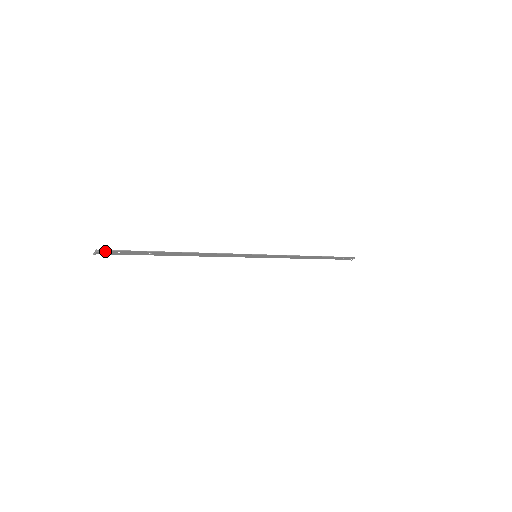
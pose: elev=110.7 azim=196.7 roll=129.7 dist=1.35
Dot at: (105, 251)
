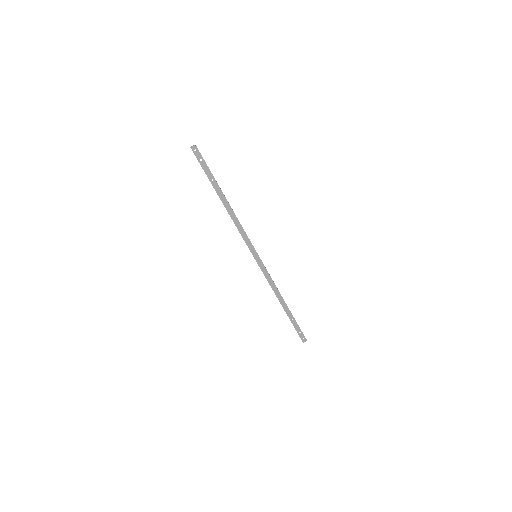
Dot at: (197, 151)
